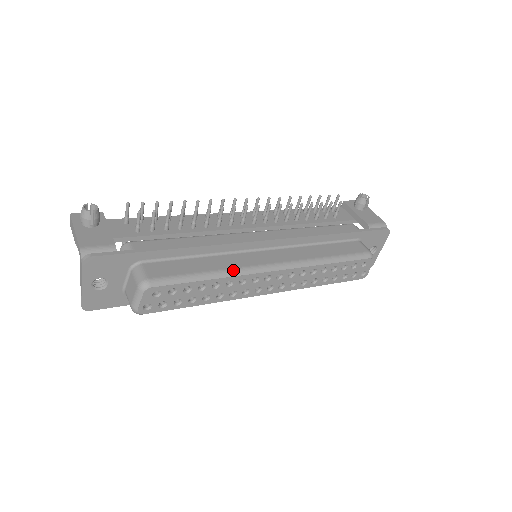
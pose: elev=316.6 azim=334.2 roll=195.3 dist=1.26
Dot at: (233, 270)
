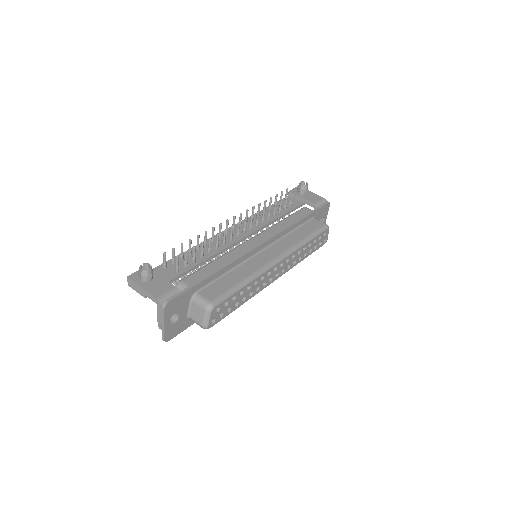
Dot at: (255, 273)
